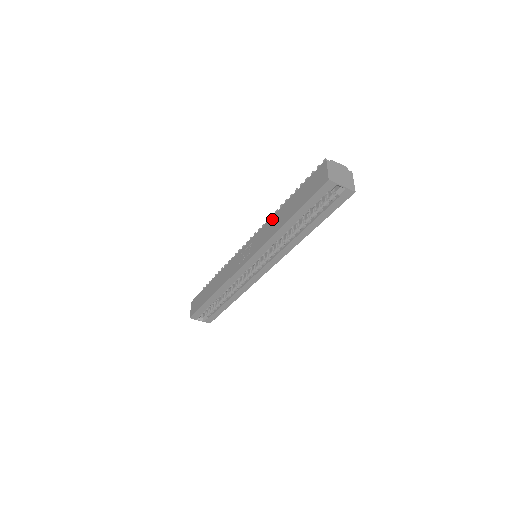
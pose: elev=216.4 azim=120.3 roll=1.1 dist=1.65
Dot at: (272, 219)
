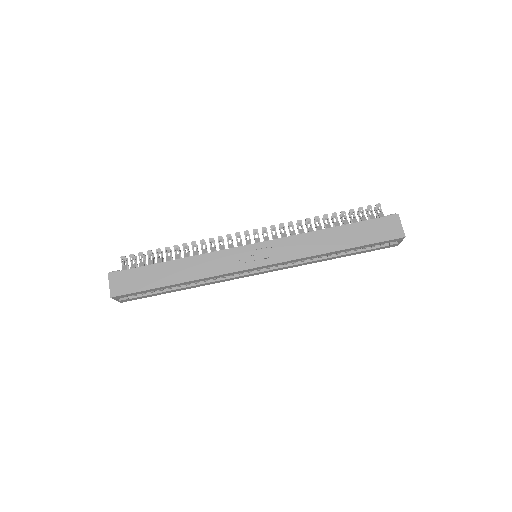
Dot at: (312, 235)
